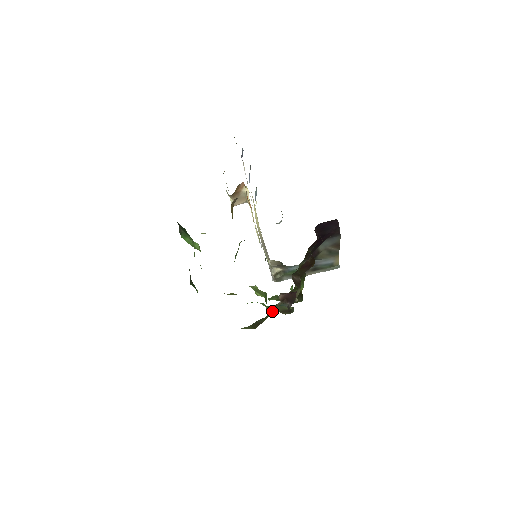
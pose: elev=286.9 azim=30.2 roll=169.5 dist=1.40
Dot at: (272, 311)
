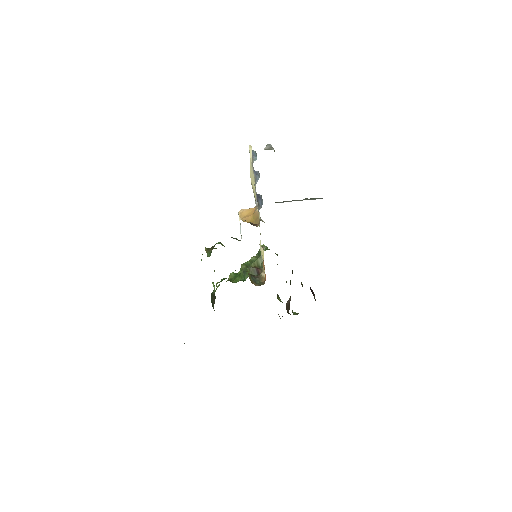
Dot at: occluded
